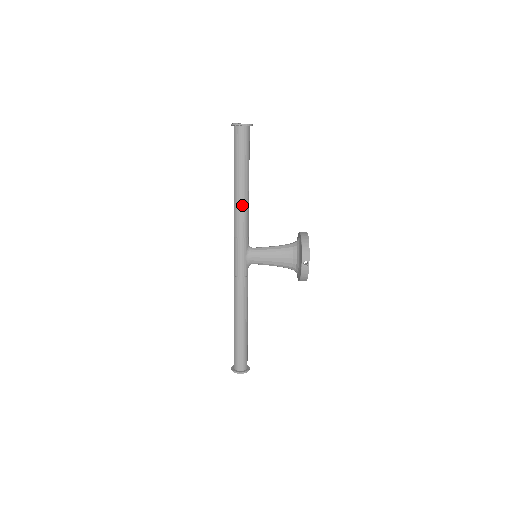
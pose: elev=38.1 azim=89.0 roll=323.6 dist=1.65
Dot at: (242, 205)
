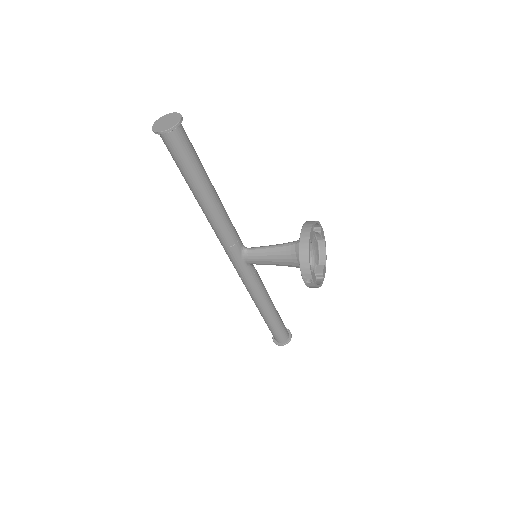
Dot at: (212, 217)
